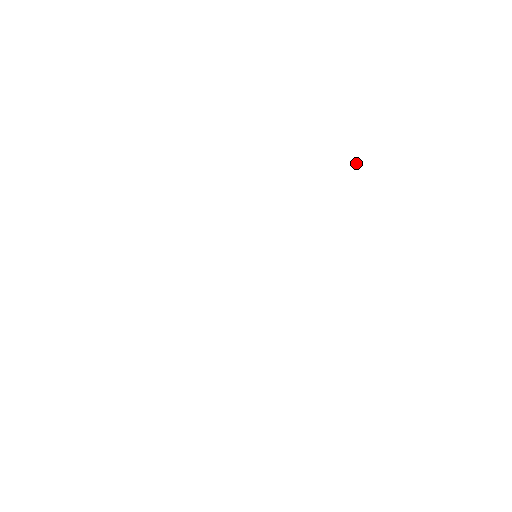
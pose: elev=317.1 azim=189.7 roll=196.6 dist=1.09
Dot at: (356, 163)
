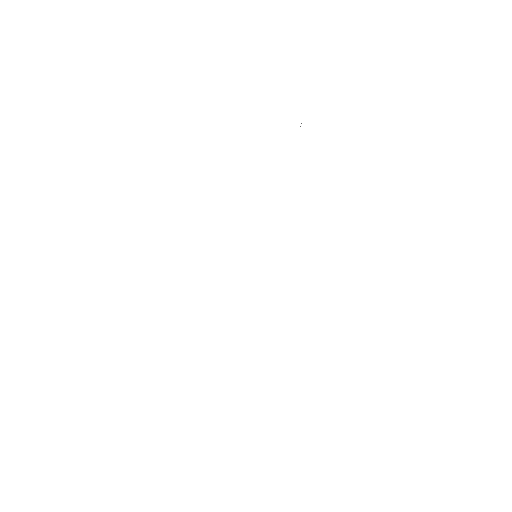
Dot at: occluded
